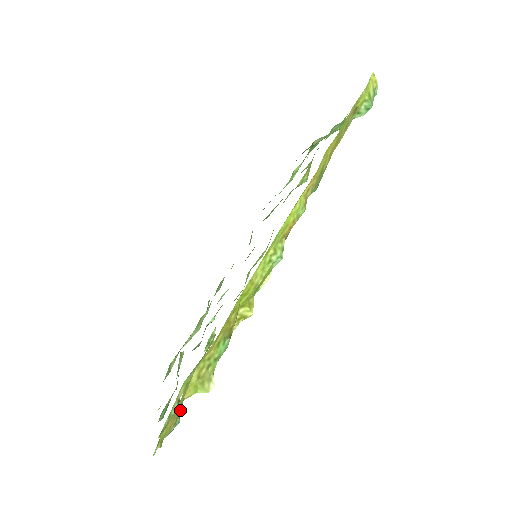
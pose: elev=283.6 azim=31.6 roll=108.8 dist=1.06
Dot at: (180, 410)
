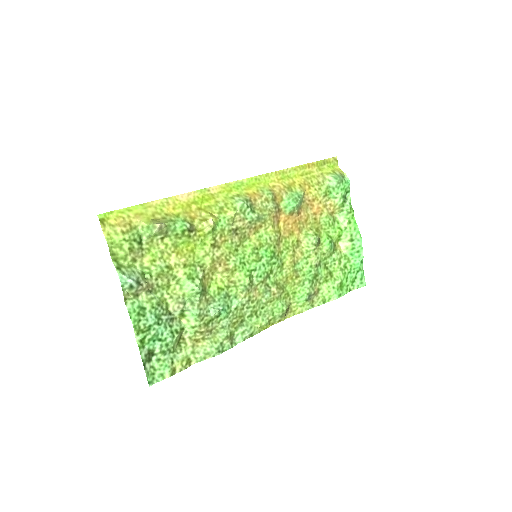
Dot at: (133, 232)
